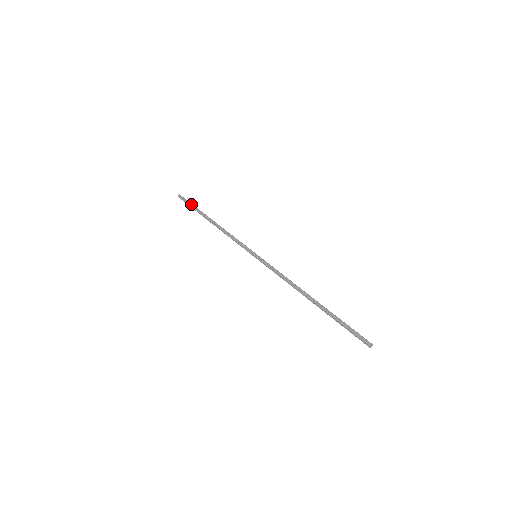
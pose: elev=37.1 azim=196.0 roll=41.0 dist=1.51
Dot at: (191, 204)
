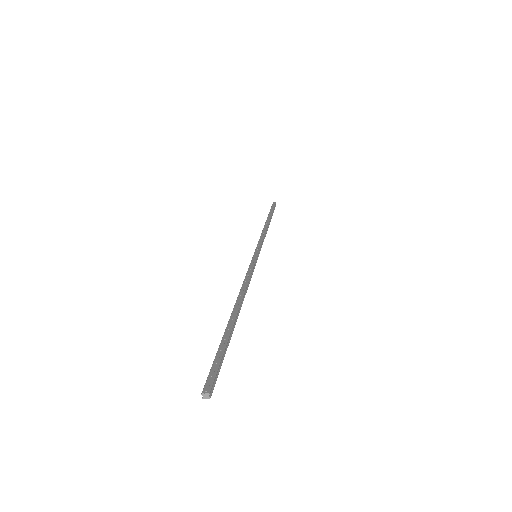
Dot at: (273, 209)
